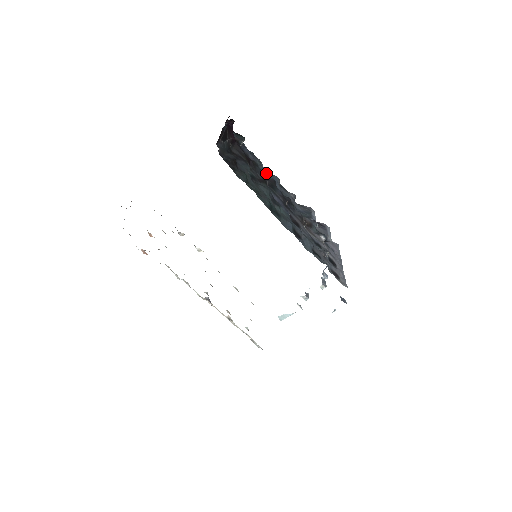
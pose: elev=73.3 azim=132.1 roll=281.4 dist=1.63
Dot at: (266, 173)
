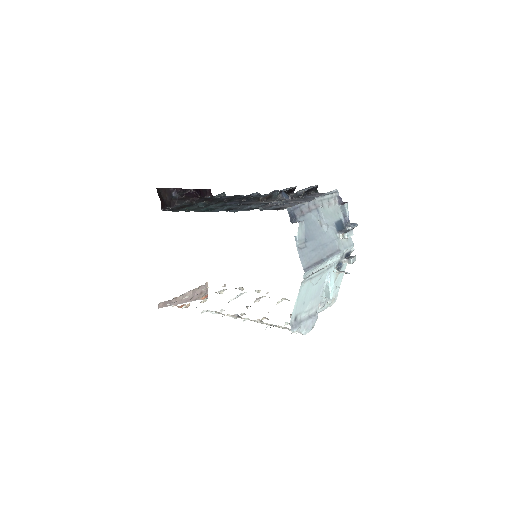
Dot at: occluded
